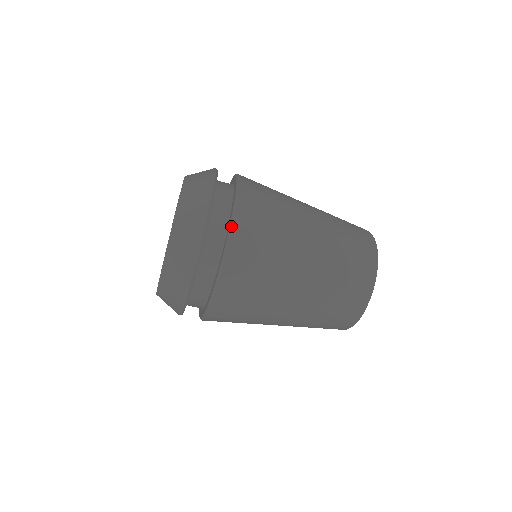
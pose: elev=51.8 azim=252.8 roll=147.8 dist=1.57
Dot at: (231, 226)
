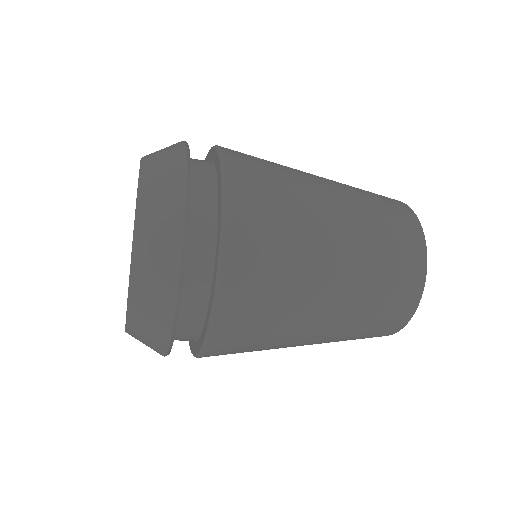
Dot at: (211, 323)
